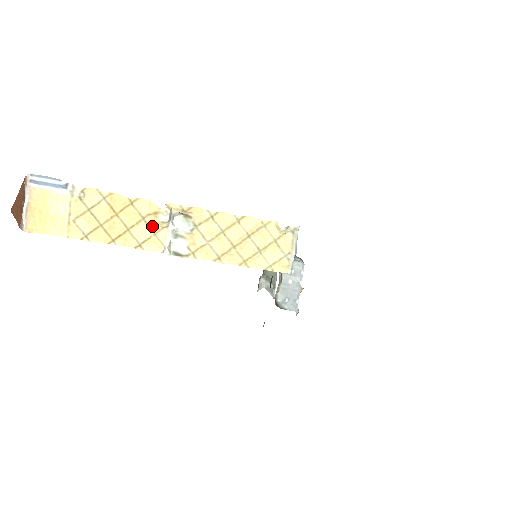
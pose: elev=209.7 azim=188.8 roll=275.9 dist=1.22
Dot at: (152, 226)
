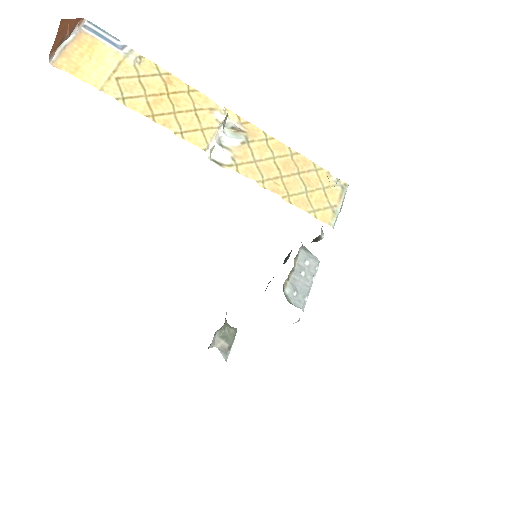
Dot at: (202, 120)
